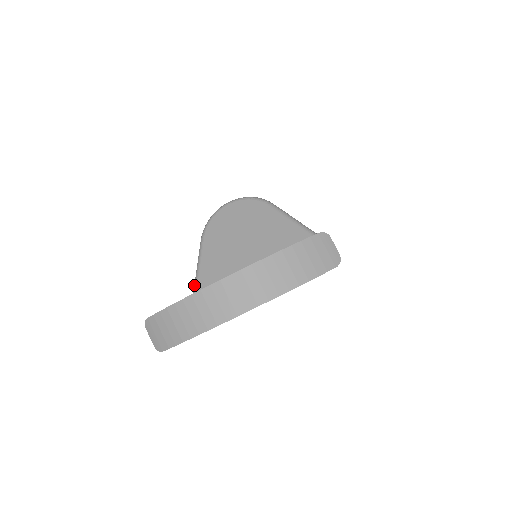
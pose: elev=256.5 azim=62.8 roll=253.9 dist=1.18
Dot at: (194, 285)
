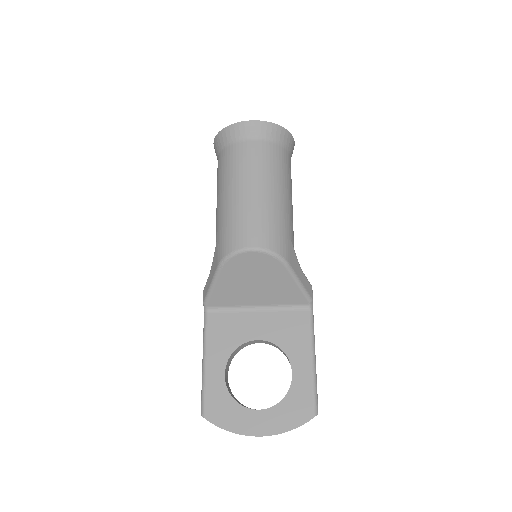
Dot at: (206, 297)
